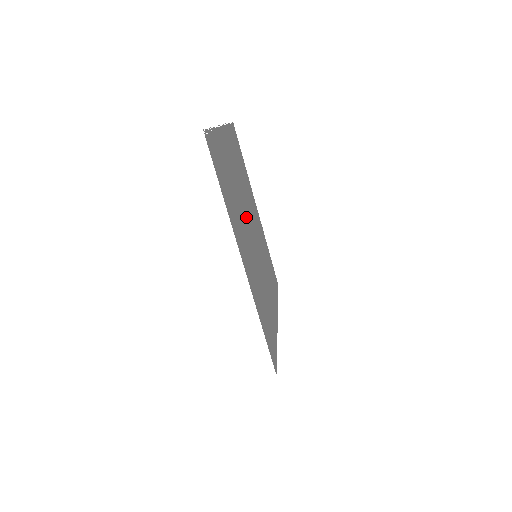
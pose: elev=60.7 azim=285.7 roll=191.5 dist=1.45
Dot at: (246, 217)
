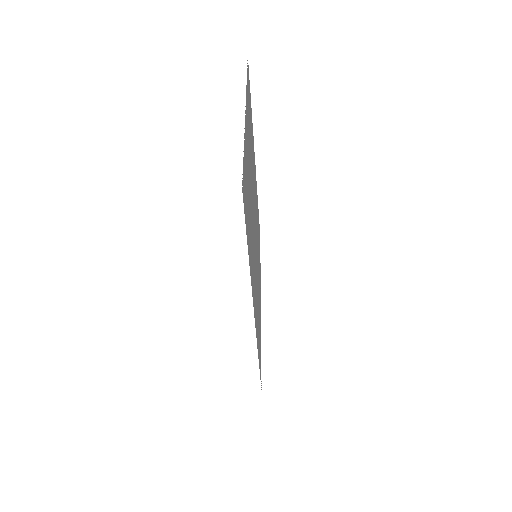
Dot at: (253, 214)
